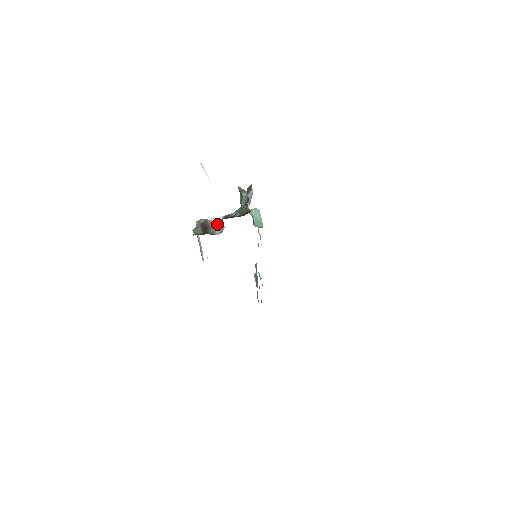
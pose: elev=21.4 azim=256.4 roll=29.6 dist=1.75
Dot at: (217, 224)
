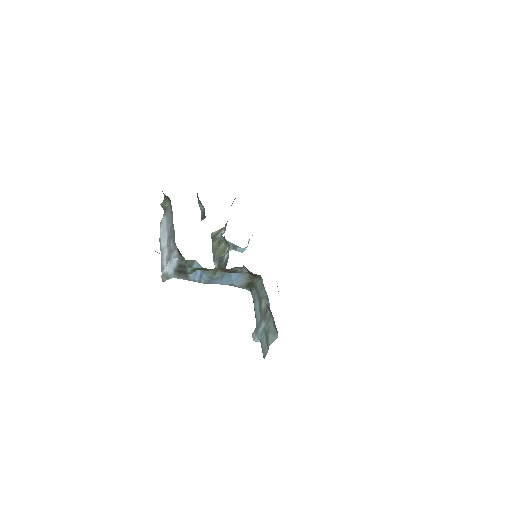
Dot at: occluded
